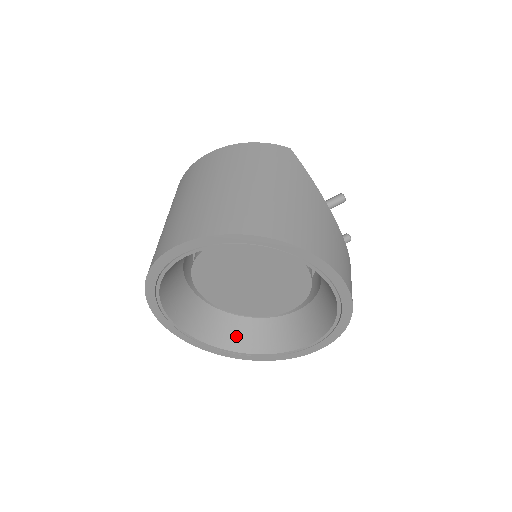
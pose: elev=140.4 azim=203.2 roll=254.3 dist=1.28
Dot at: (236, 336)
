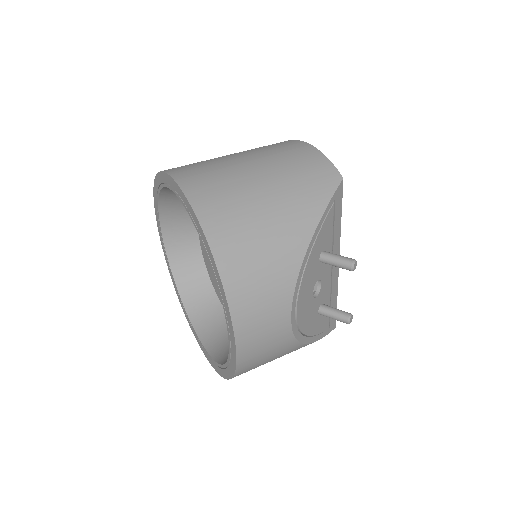
Dot at: (202, 309)
